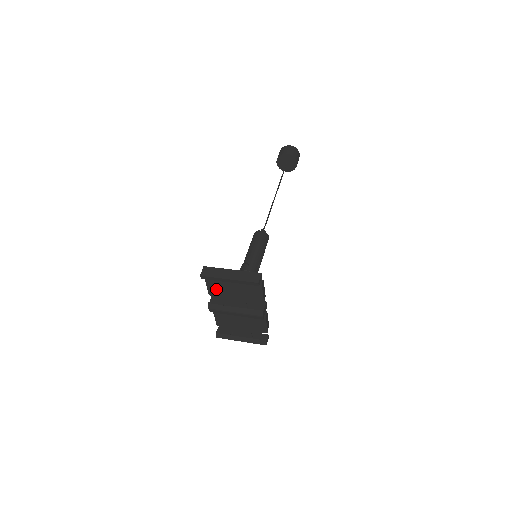
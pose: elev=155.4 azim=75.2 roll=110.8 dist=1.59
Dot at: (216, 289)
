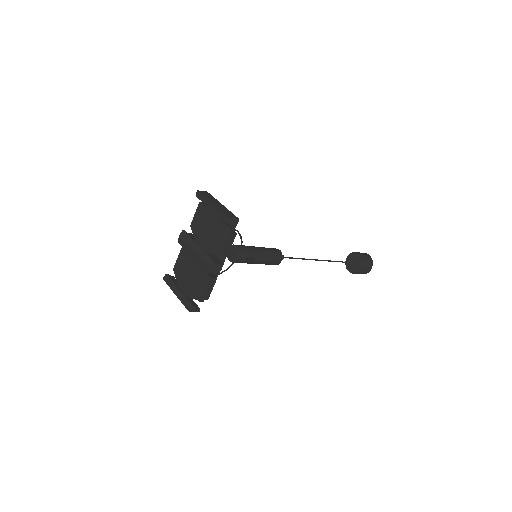
Dot at: (199, 221)
